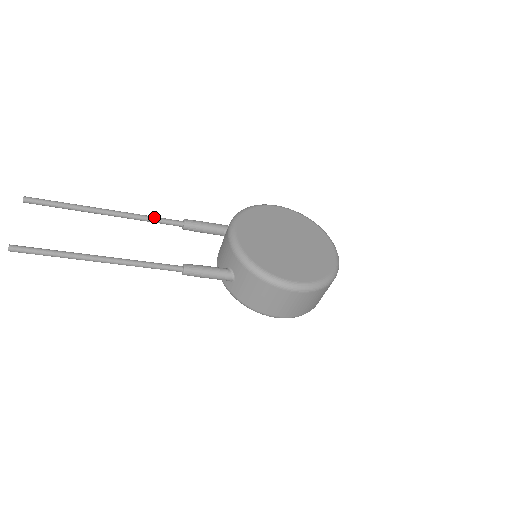
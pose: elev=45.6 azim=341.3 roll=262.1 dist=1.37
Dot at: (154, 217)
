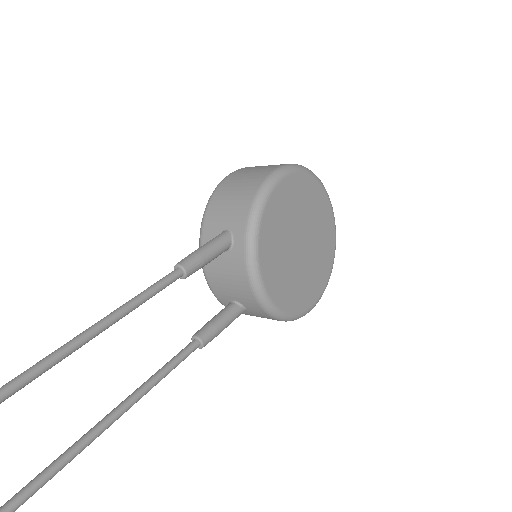
Dot at: (146, 297)
